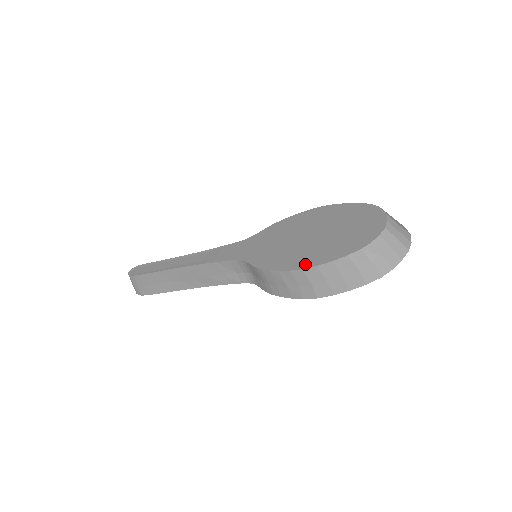
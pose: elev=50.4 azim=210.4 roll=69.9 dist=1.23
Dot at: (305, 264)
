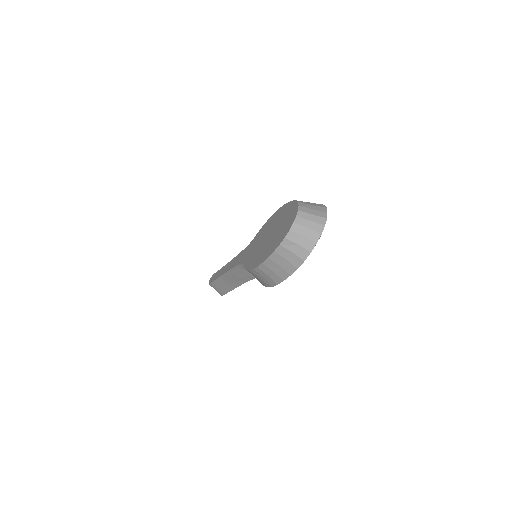
Dot at: (259, 262)
